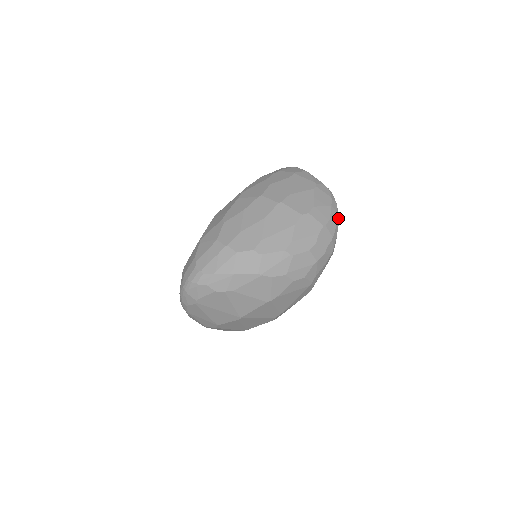
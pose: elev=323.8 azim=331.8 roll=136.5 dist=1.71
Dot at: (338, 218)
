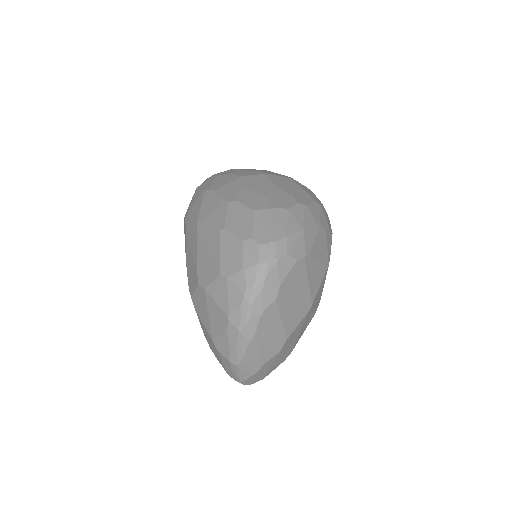
Dot at: occluded
